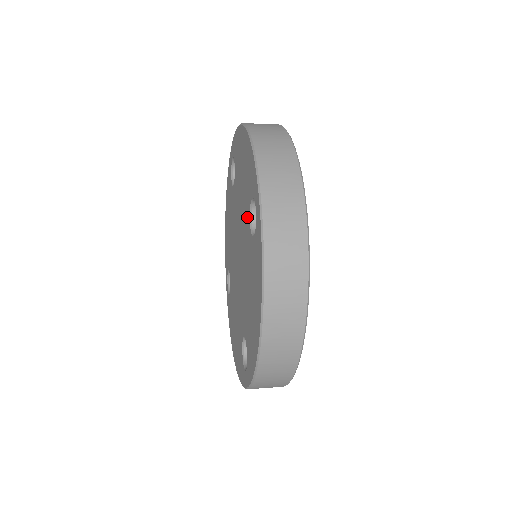
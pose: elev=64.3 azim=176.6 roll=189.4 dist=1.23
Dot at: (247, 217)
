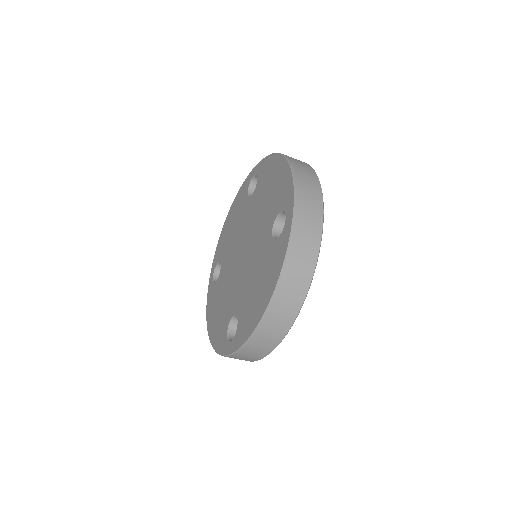
Dot at: (269, 224)
